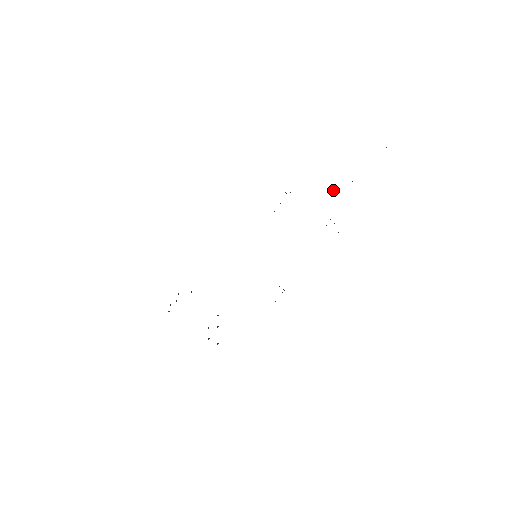
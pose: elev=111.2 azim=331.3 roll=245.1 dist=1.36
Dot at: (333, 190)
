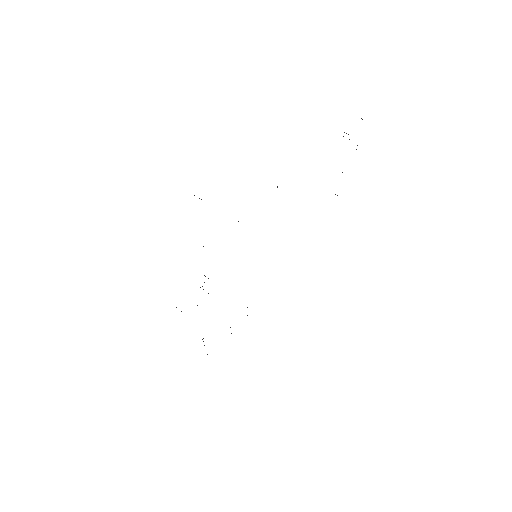
Dot at: occluded
